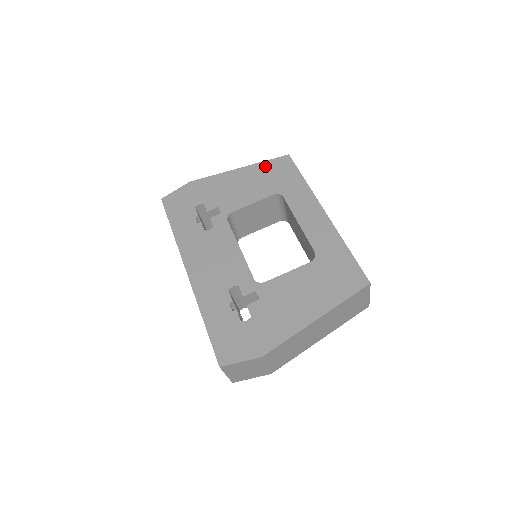
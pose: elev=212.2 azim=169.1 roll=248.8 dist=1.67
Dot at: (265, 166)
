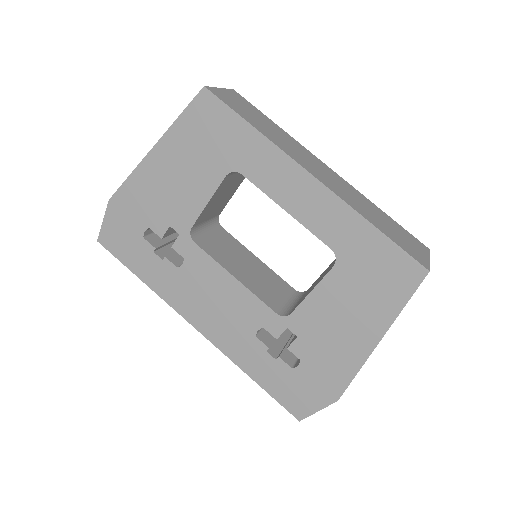
Dot at: (184, 128)
